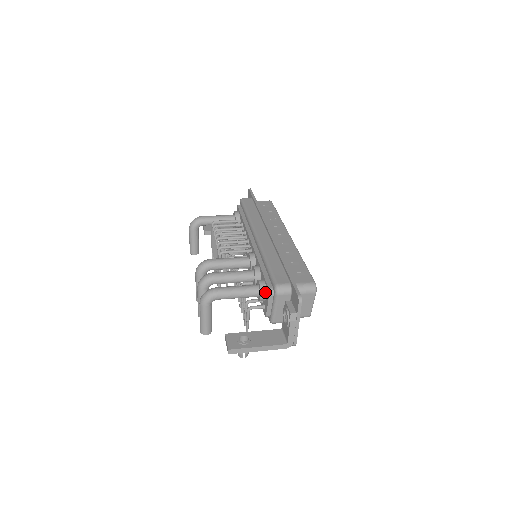
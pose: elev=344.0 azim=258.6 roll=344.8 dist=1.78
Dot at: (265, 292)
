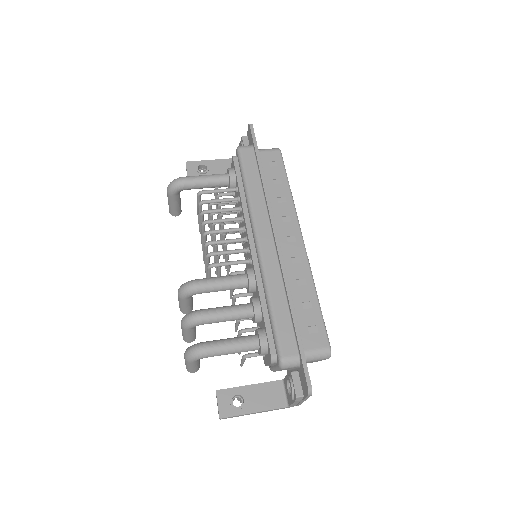
Dot at: (266, 351)
